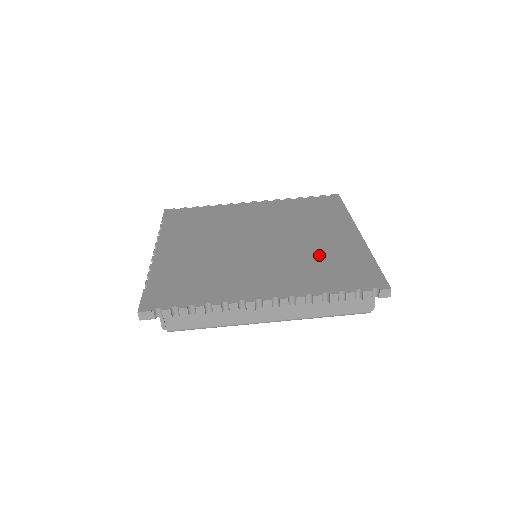
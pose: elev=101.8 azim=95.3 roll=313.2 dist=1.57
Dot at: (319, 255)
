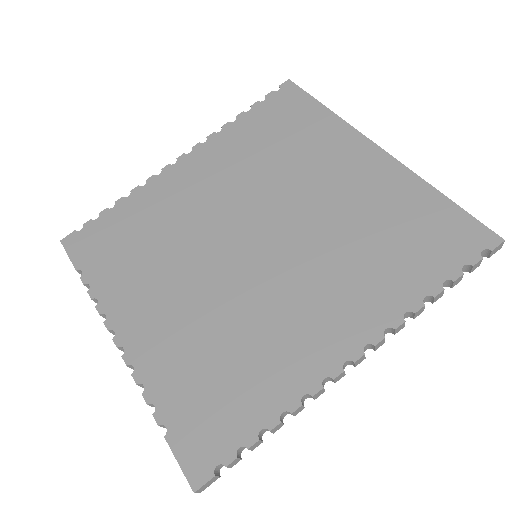
Dot at: (359, 223)
